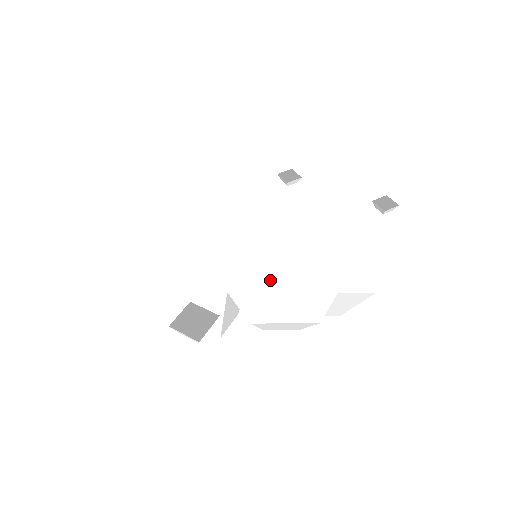
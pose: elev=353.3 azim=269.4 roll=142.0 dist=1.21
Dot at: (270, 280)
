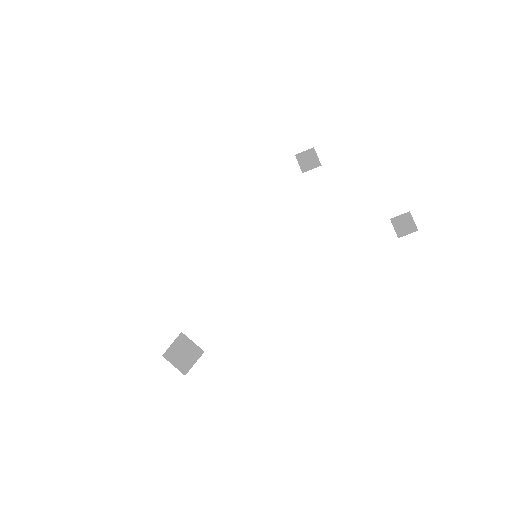
Dot at: (255, 319)
